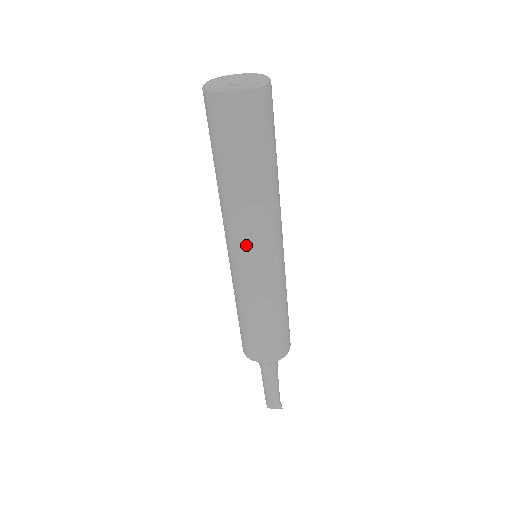
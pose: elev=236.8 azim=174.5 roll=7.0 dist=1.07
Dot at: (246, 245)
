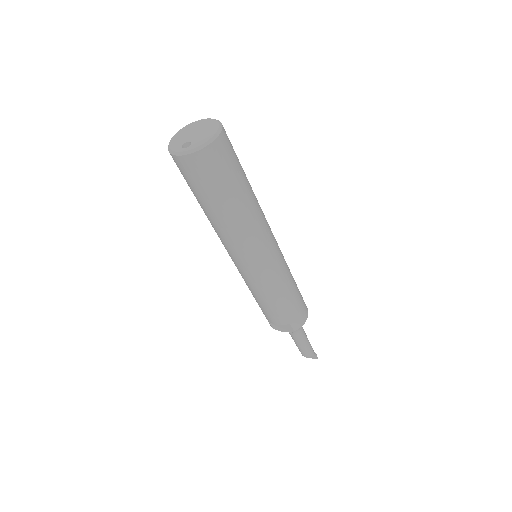
Dot at: (236, 256)
